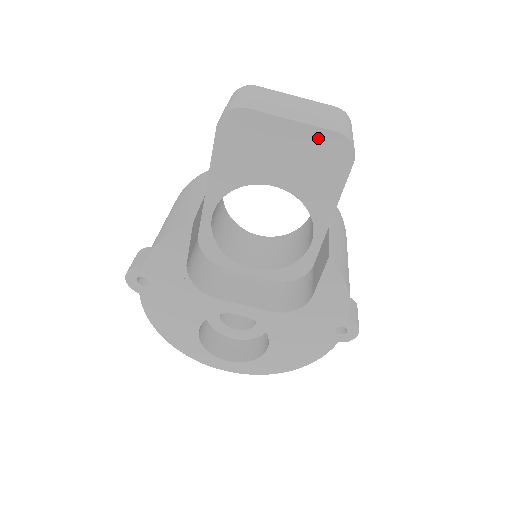
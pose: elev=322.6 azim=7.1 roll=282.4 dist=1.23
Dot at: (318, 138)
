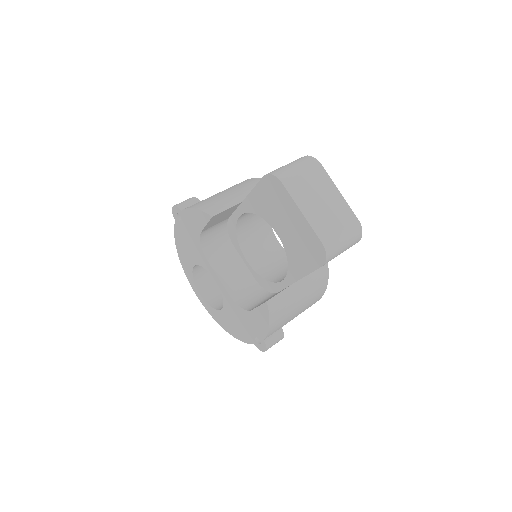
Dot at: (310, 235)
